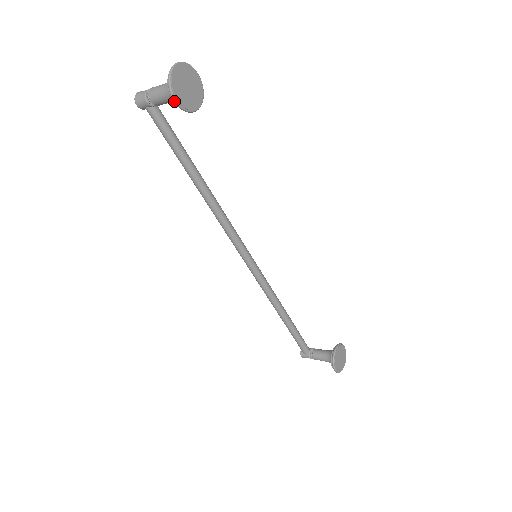
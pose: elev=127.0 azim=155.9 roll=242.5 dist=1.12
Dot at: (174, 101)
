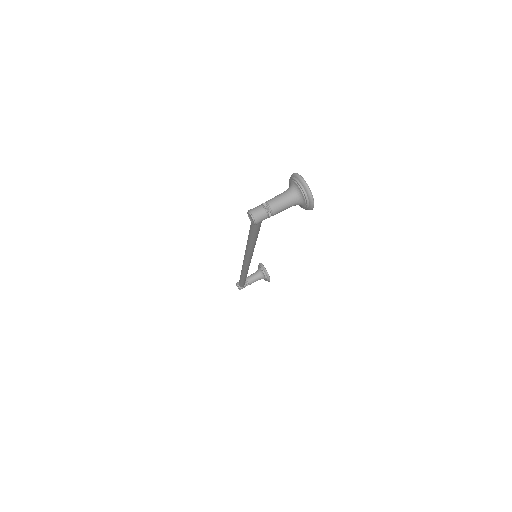
Dot at: (312, 209)
